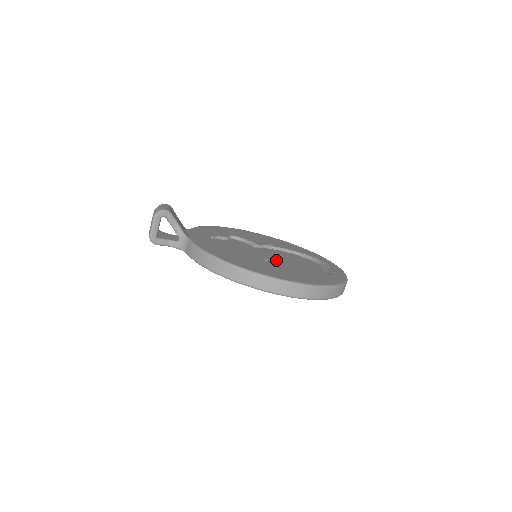
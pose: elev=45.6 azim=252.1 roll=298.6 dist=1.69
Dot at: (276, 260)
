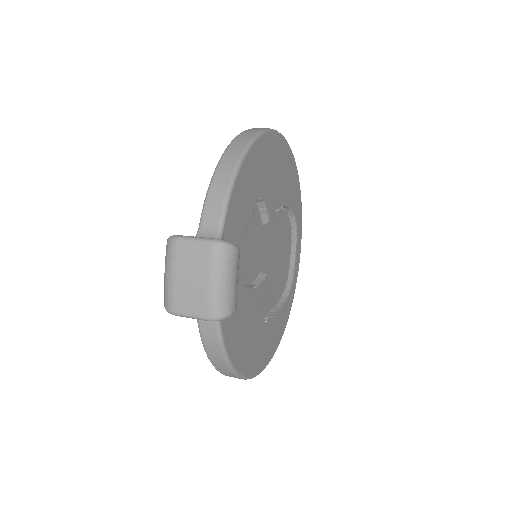
Dot at: (269, 272)
